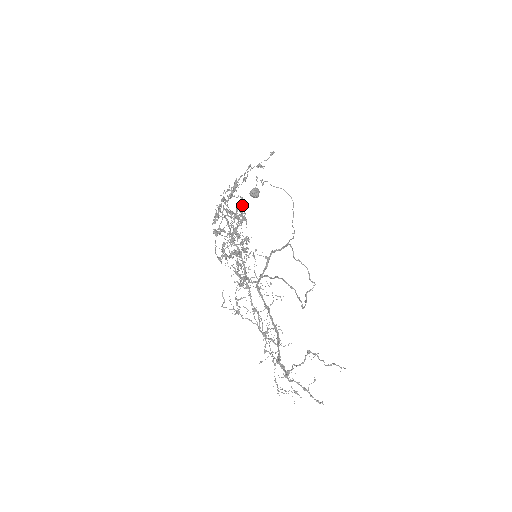
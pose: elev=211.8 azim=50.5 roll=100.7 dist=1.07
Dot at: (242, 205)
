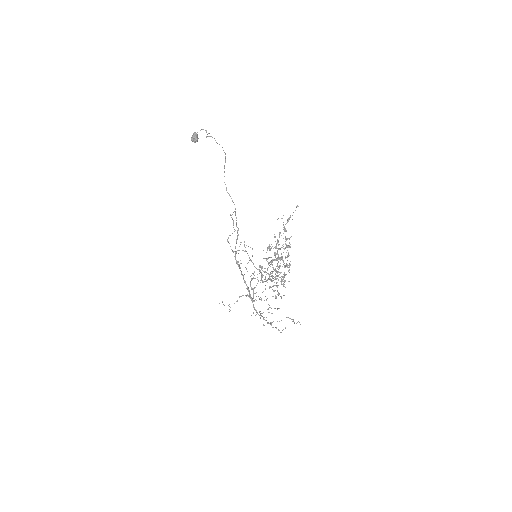
Dot at: occluded
